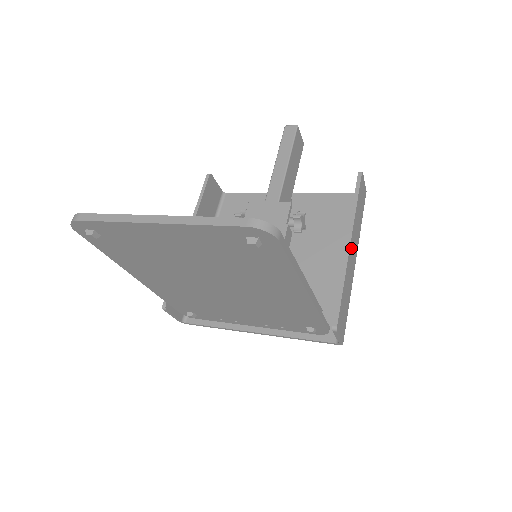
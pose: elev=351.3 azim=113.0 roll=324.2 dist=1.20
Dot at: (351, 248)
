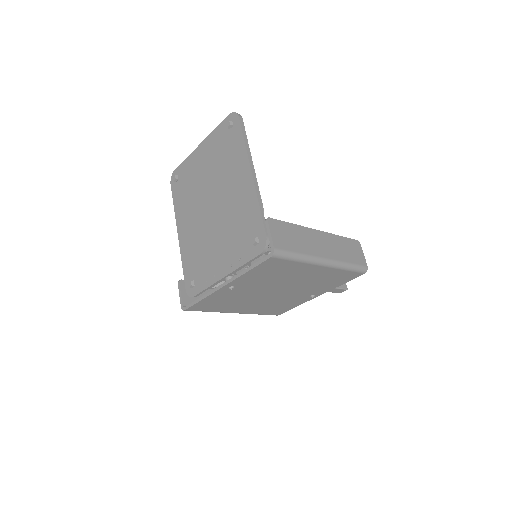
Dot at: (319, 235)
